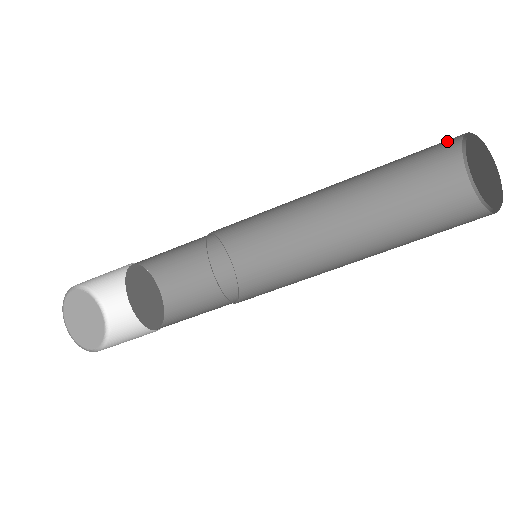
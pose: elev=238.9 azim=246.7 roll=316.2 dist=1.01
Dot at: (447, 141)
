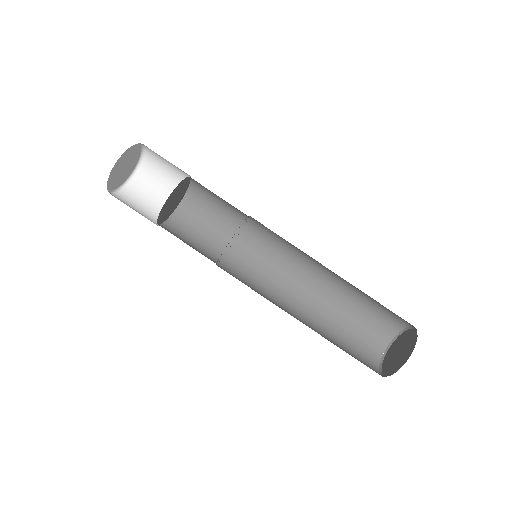
Dot at: (383, 333)
